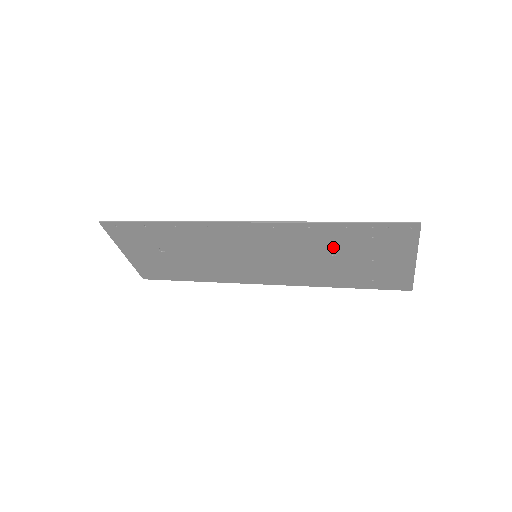
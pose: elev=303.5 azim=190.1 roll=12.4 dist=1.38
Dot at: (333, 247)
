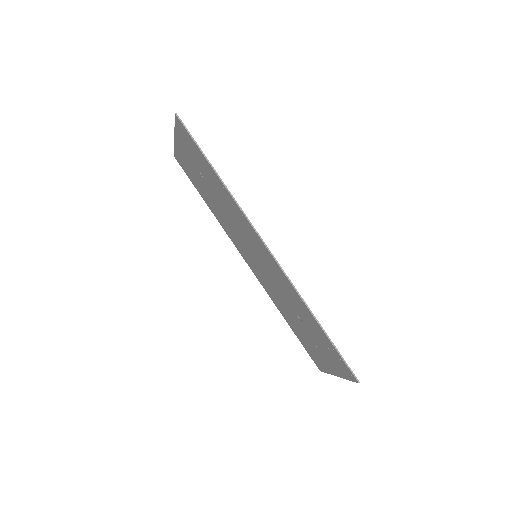
Dot at: (303, 318)
